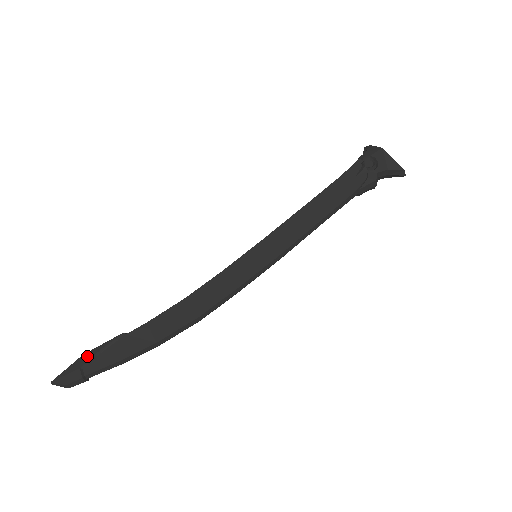
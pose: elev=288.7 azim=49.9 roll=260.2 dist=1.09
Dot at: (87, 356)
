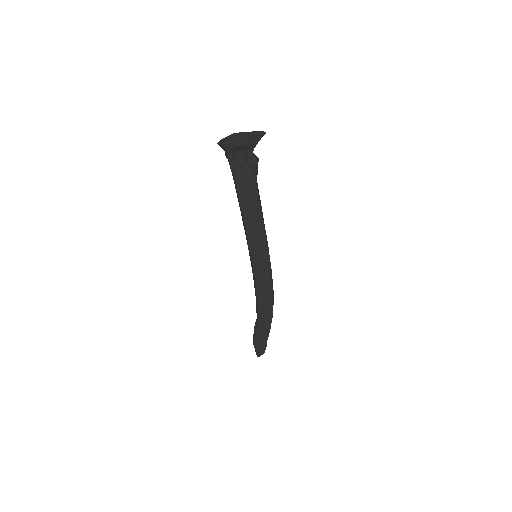
Dot at: (257, 345)
